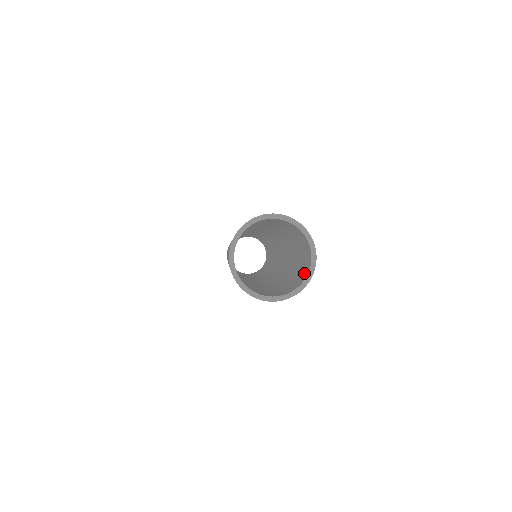
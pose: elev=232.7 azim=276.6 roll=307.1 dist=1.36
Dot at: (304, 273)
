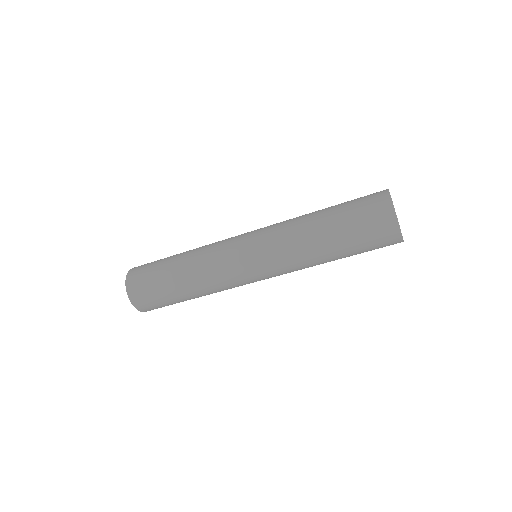
Dot at: occluded
